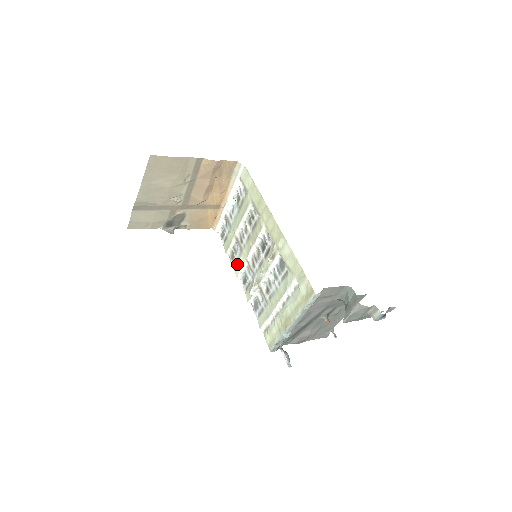
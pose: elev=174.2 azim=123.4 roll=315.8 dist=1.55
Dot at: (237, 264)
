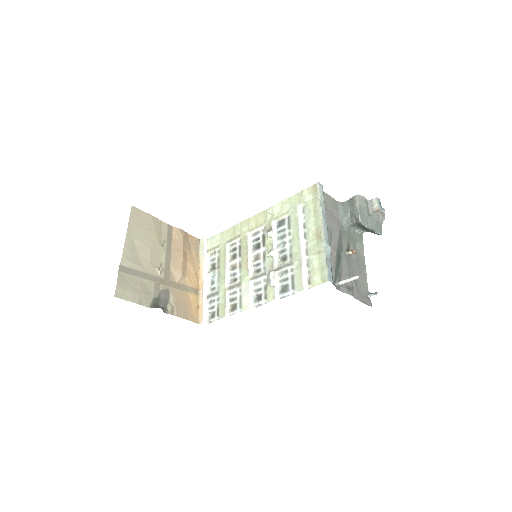
Dot at: (243, 300)
